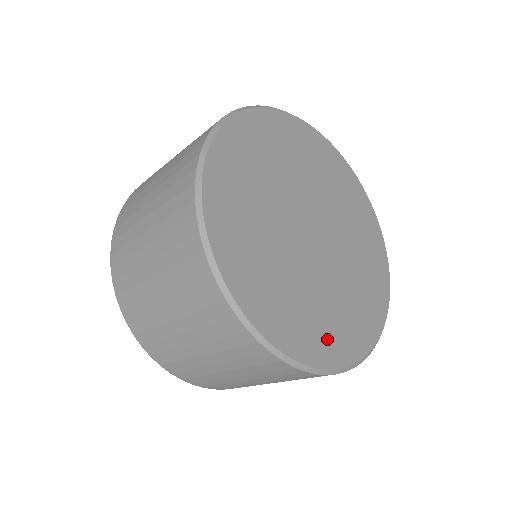
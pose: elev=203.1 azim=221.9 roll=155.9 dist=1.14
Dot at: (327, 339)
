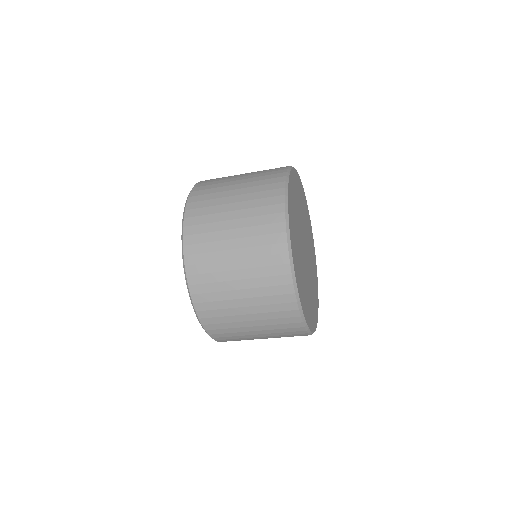
Dot at: (297, 268)
